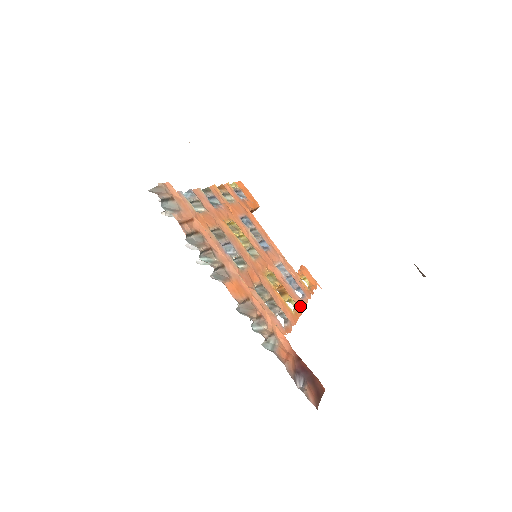
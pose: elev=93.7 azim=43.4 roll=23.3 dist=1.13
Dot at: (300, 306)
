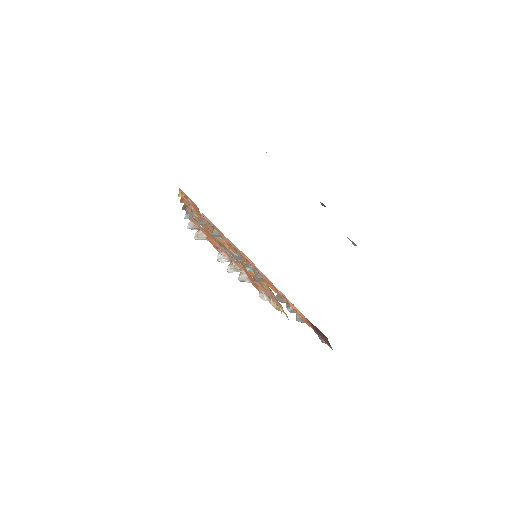
Dot at: (267, 285)
